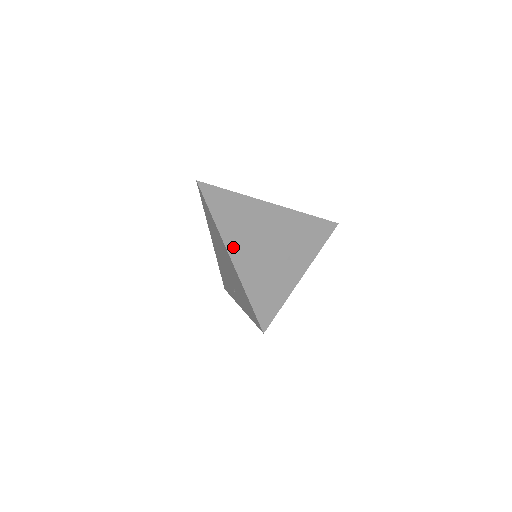
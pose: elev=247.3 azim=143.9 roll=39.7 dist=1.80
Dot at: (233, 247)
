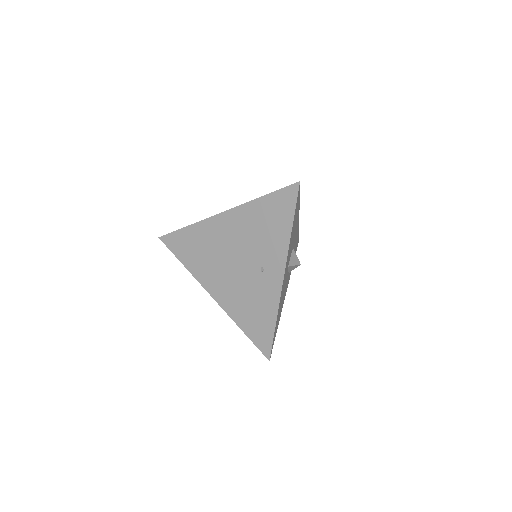
Dot at: occluded
